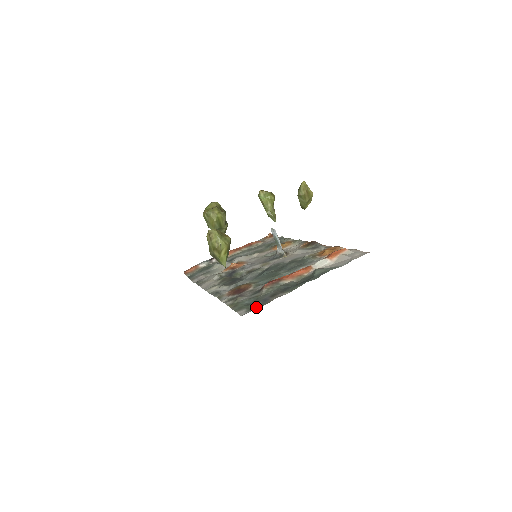
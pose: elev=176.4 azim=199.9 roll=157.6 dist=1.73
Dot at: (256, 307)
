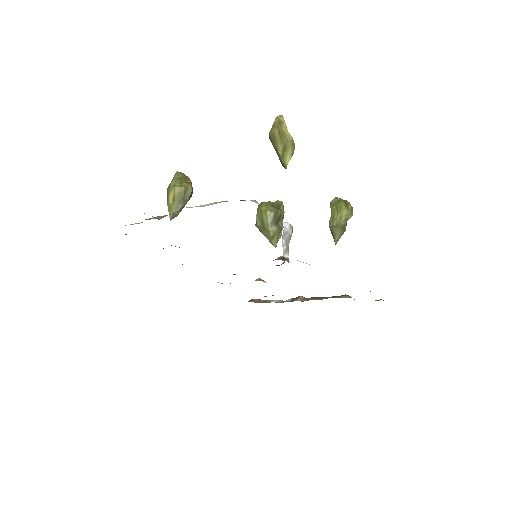
Dot at: occluded
